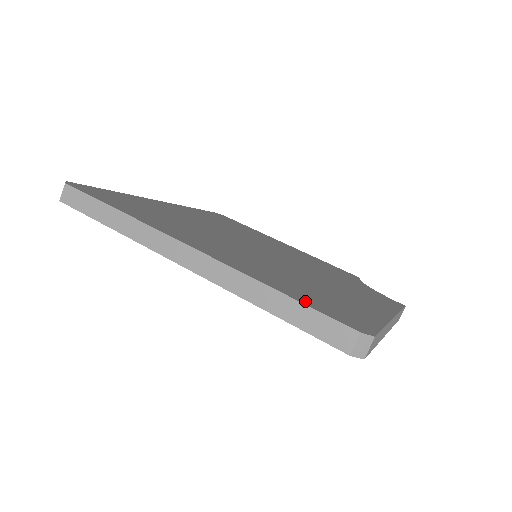
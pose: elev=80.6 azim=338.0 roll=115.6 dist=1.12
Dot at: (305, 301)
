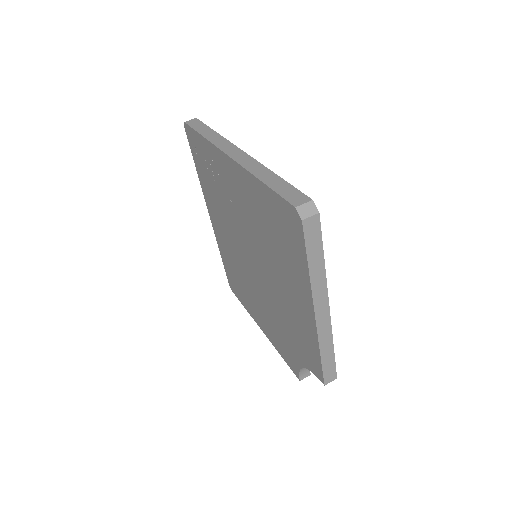
Dot at: occluded
